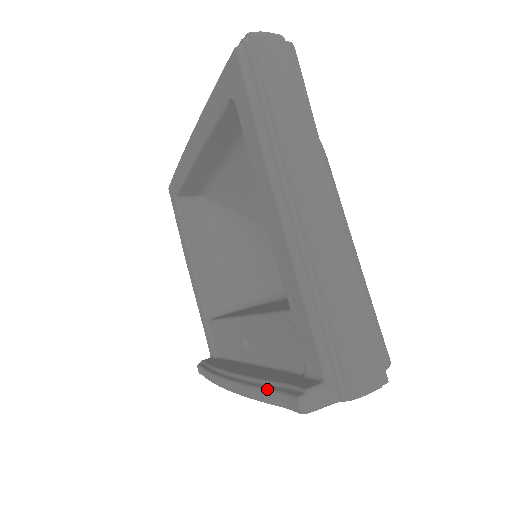
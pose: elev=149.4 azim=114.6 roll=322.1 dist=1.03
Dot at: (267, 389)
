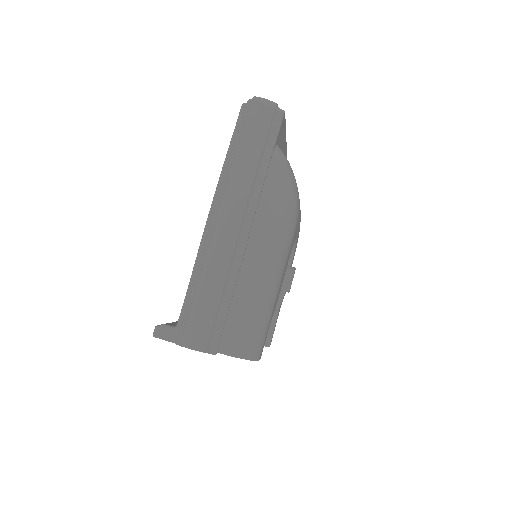
Dot at: occluded
